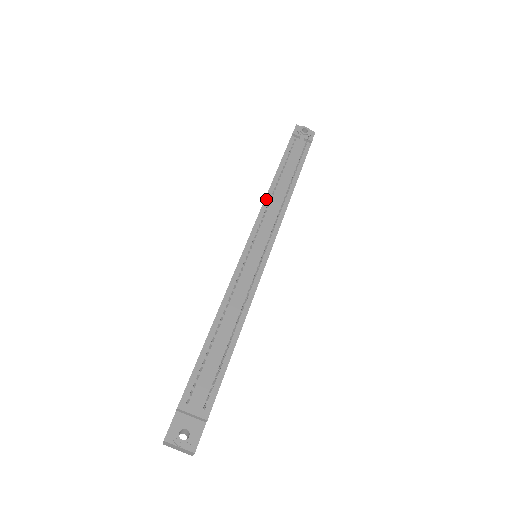
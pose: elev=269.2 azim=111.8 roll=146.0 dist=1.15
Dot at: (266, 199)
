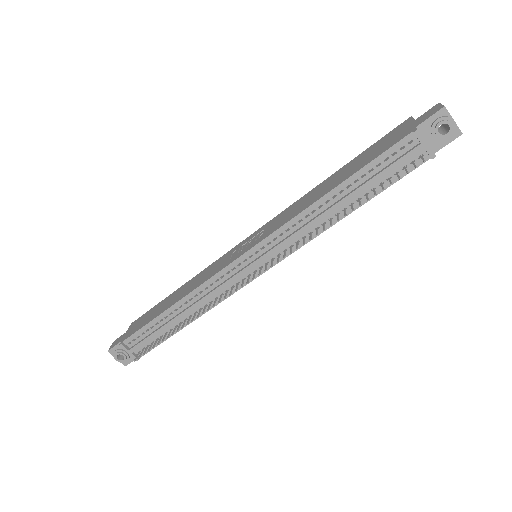
Dot at: (299, 215)
